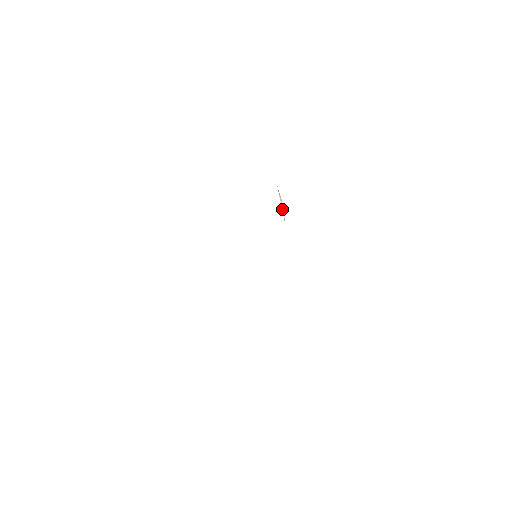
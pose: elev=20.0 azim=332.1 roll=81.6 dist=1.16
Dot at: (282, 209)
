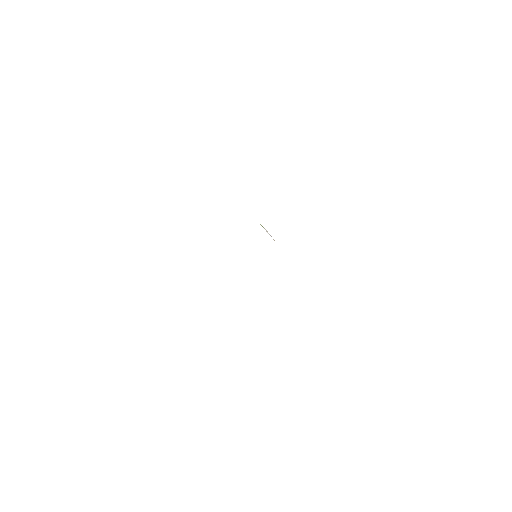
Dot at: occluded
